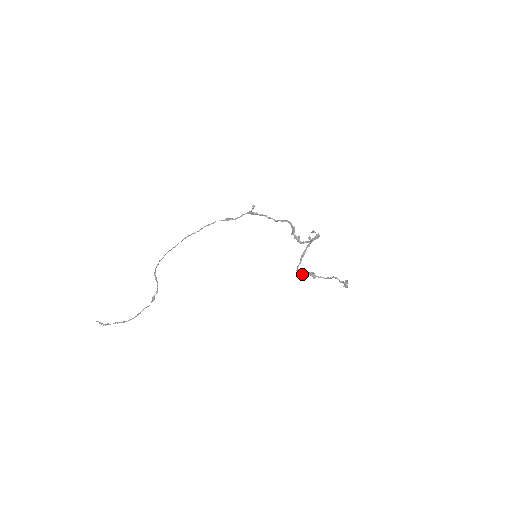
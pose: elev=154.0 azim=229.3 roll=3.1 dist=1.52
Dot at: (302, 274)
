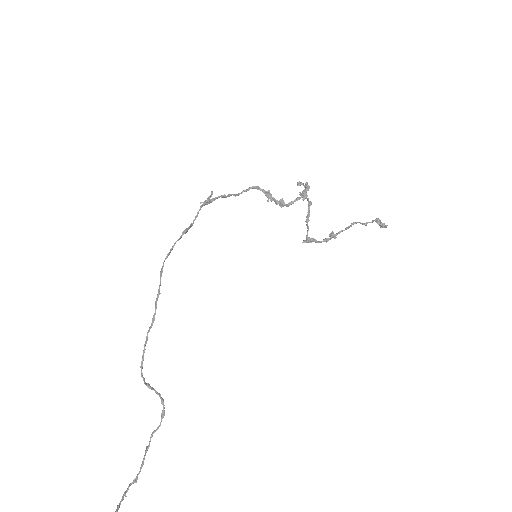
Dot at: (309, 242)
